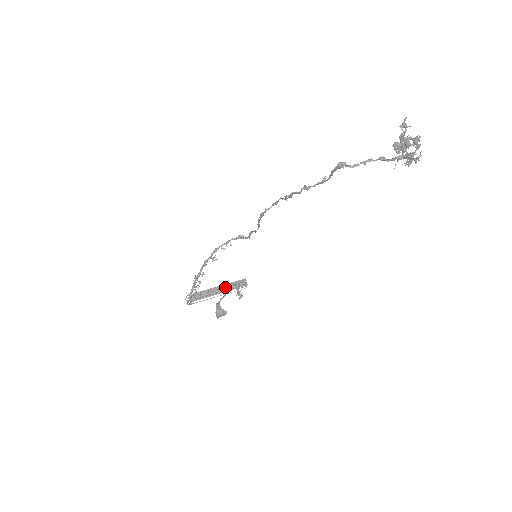
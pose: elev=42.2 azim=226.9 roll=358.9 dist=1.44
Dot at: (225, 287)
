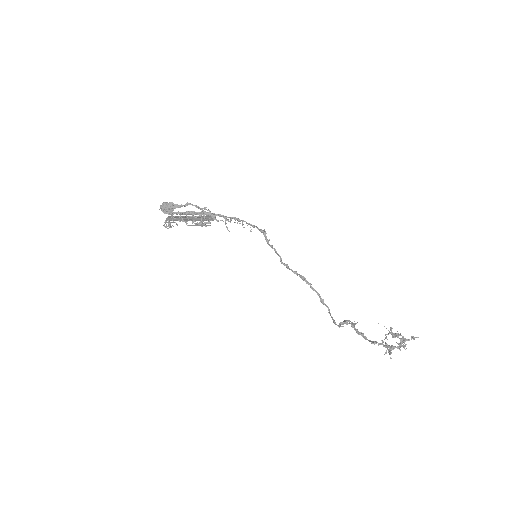
Dot at: occluded
